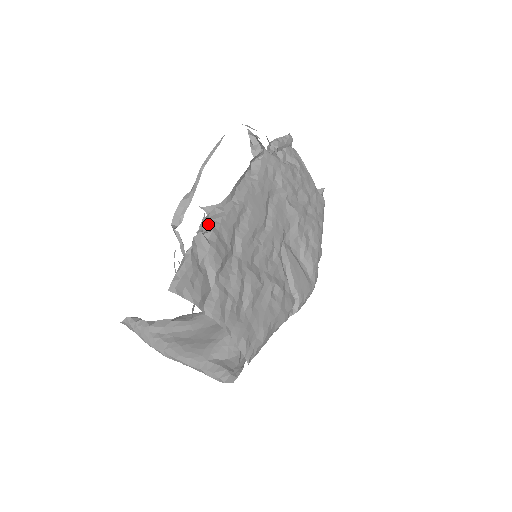
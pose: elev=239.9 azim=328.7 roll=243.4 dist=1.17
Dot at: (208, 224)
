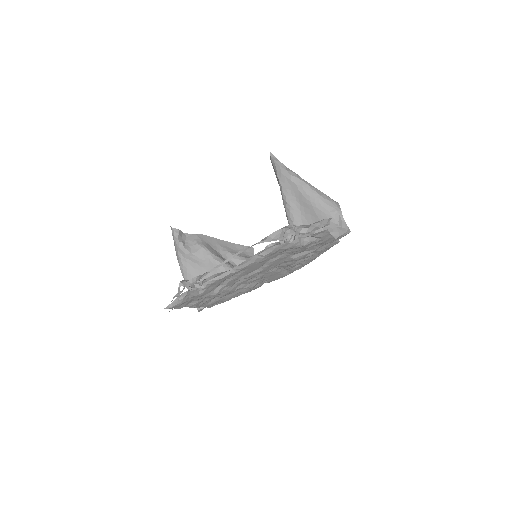
Dot at: occluded
